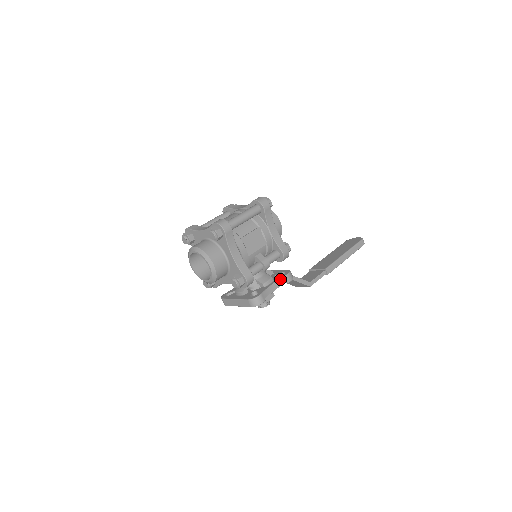
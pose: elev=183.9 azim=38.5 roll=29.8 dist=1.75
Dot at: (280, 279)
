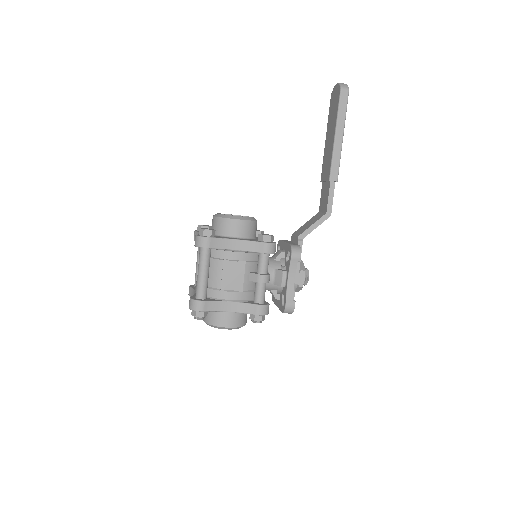
Dot at: (289, 268)
